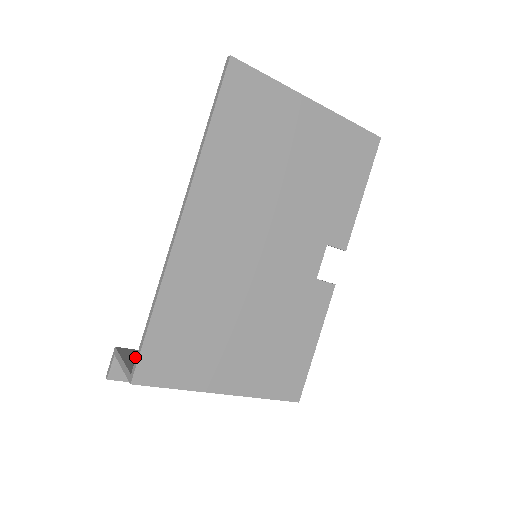
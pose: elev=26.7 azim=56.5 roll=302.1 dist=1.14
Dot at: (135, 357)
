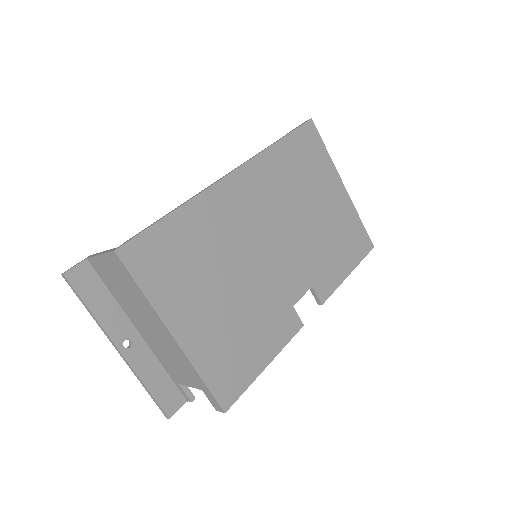
Dot at: occluded
